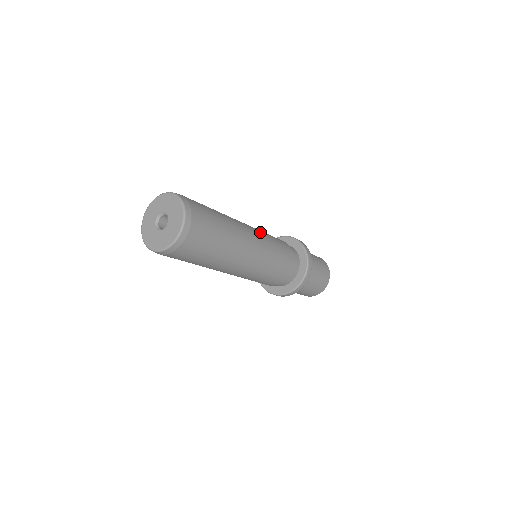
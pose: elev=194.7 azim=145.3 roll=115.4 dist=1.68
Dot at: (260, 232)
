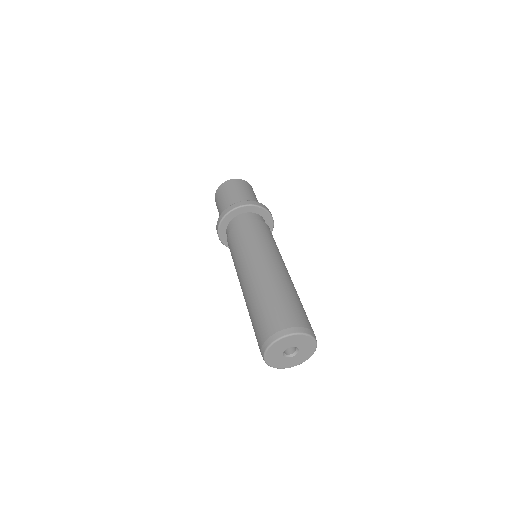
Dot at: (263, 250)
